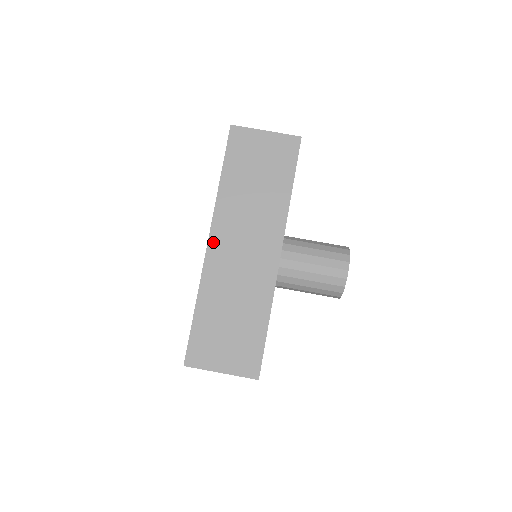
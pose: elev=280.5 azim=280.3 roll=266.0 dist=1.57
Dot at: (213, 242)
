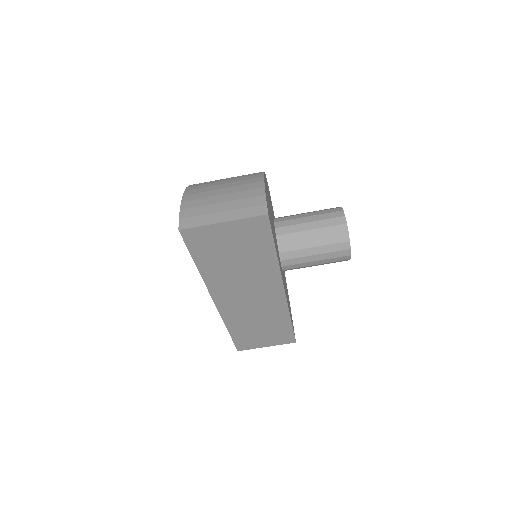
Dot at: (219, 303)
